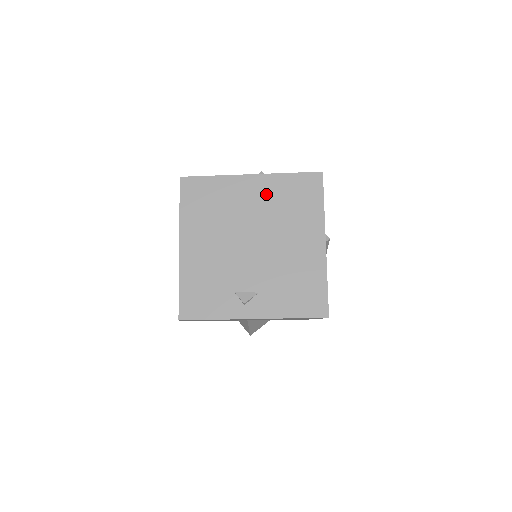
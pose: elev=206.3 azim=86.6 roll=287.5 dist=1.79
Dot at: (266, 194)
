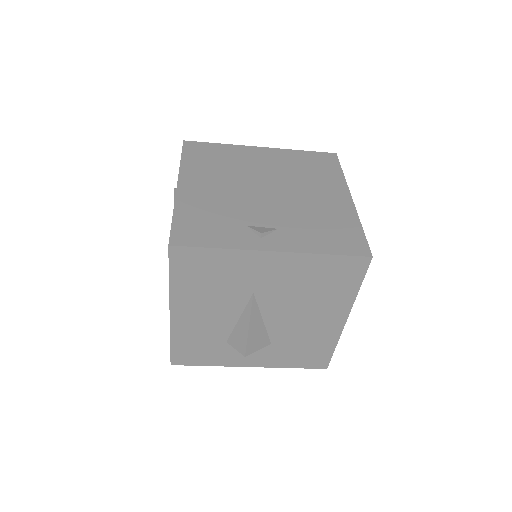
Dot at: (279, 160)
